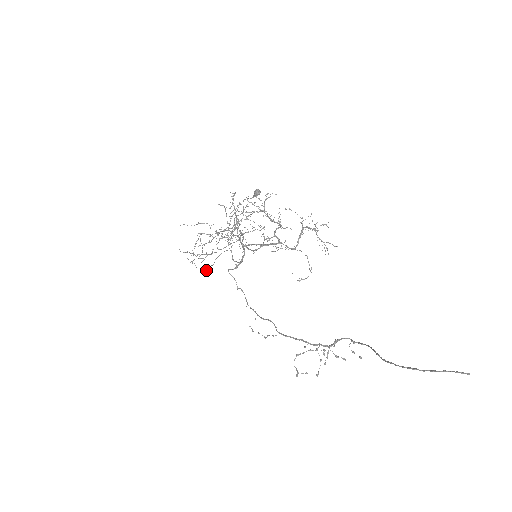
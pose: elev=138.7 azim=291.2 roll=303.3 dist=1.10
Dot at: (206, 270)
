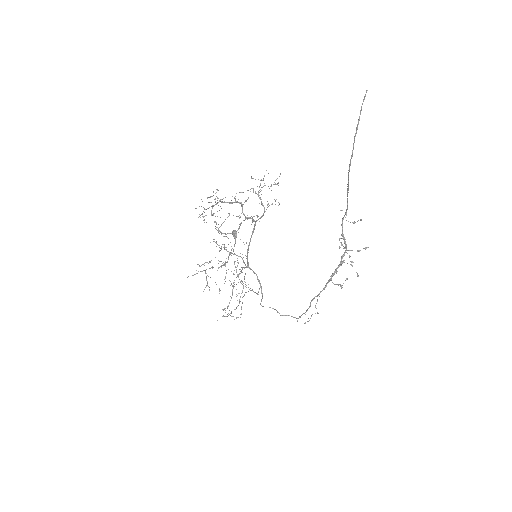
Dot at: (241, 313)
